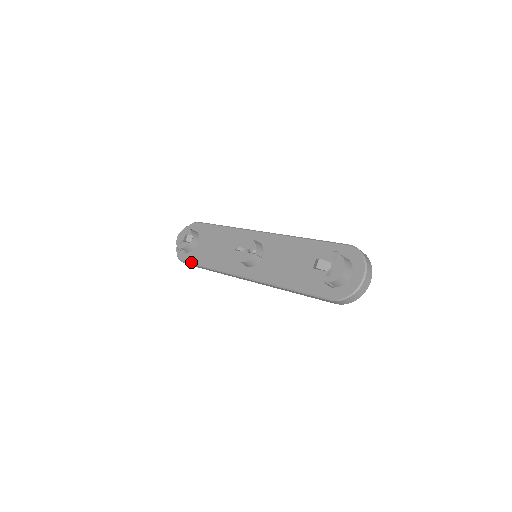
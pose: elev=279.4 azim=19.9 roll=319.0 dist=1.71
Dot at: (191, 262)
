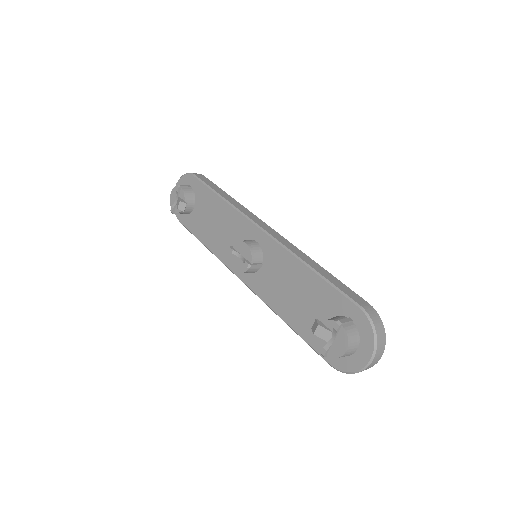
Dot at: (188, 229)
